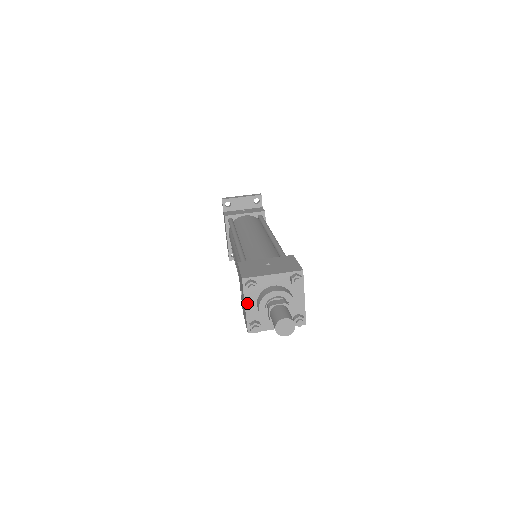
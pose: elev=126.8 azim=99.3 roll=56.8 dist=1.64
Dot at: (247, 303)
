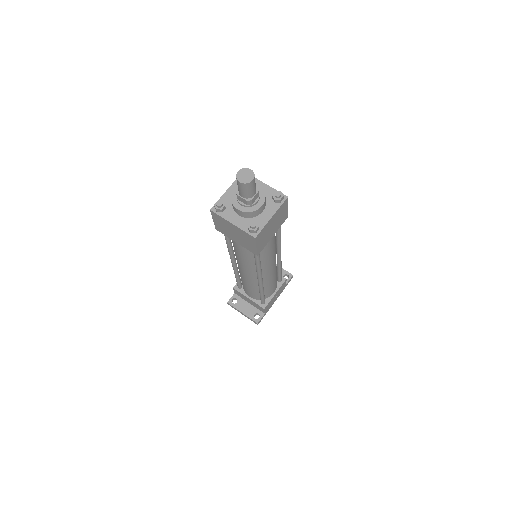
Dot at: (231, 189)
